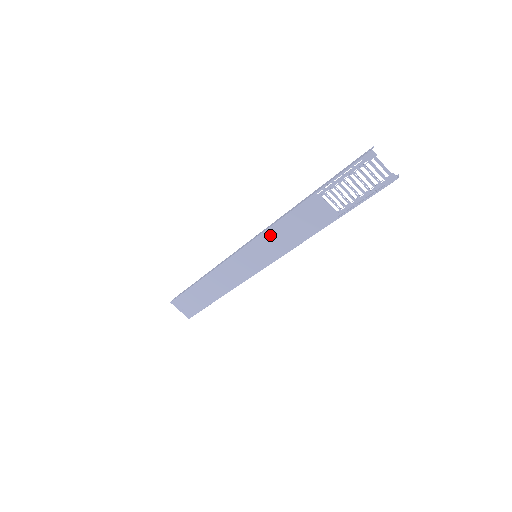
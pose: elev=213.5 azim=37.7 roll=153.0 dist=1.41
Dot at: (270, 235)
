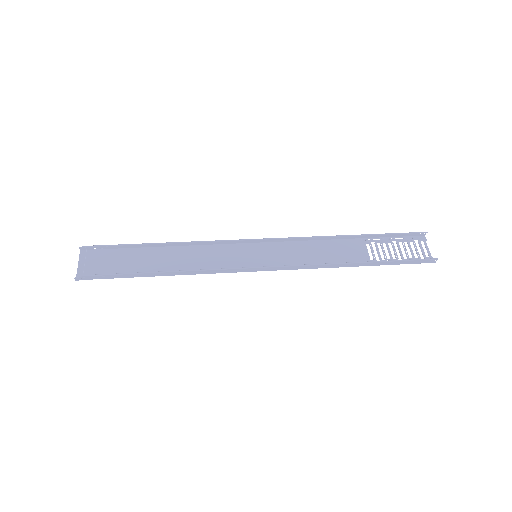
Dot at: (294, 264)
